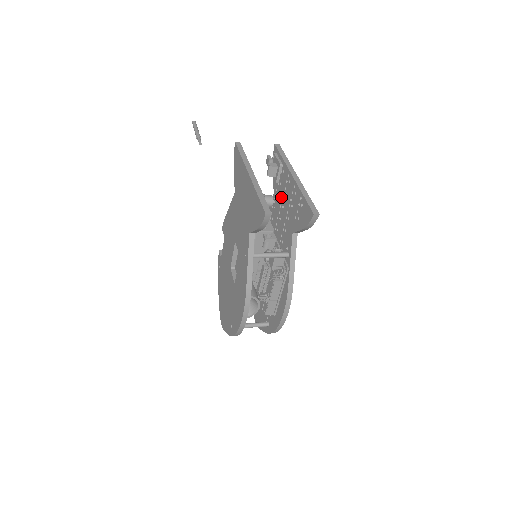
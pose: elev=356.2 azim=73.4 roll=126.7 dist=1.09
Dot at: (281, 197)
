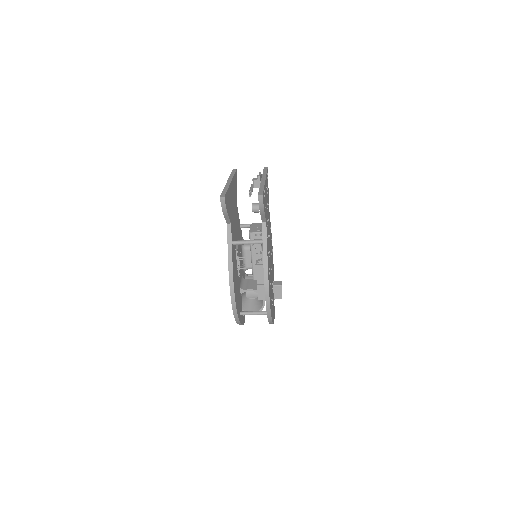
Dot at: occluded
